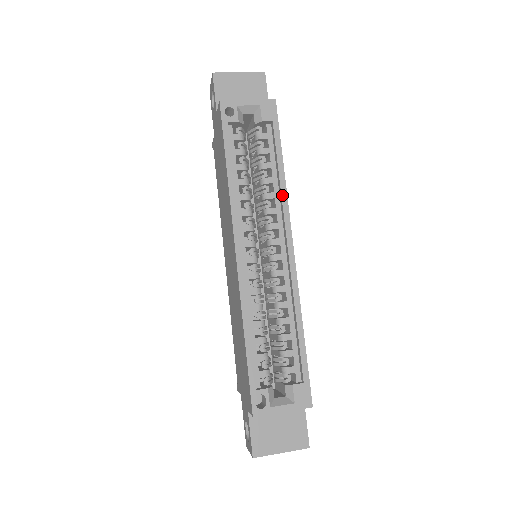
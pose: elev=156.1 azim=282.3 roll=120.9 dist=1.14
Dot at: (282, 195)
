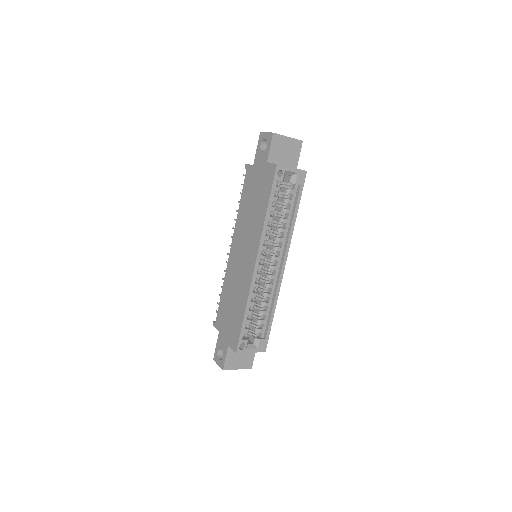
Dot at: (290, 233)
